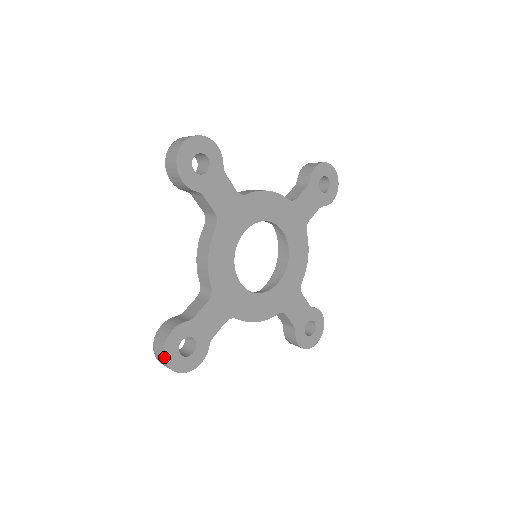
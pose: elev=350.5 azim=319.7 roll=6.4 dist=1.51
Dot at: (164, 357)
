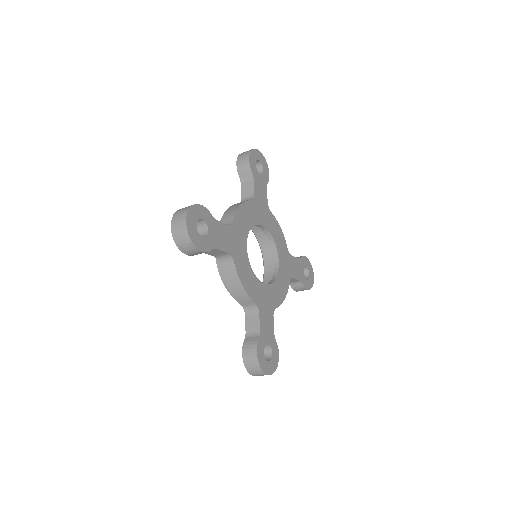
Dot at: (263, 372)
